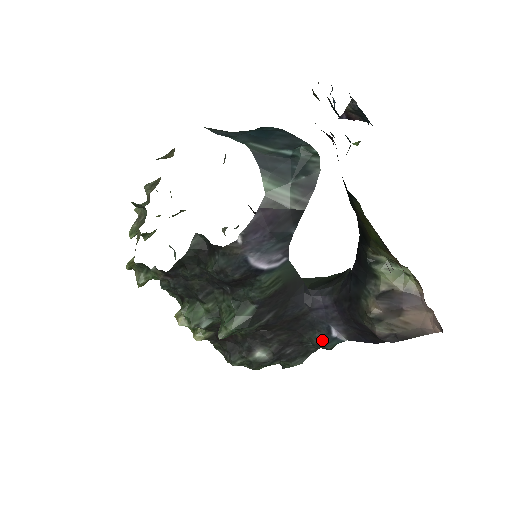
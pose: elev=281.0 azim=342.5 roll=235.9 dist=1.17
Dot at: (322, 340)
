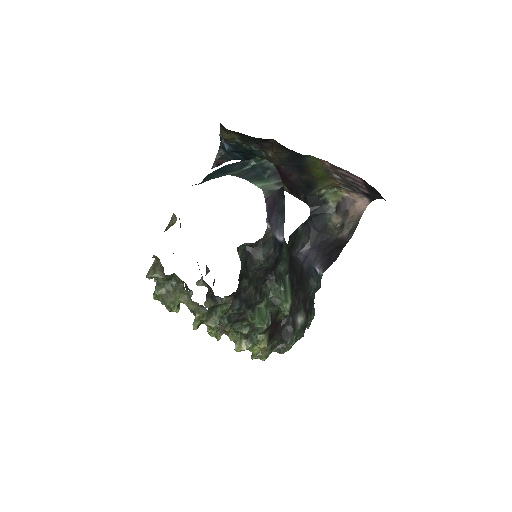
Dot at: (317, 280)
